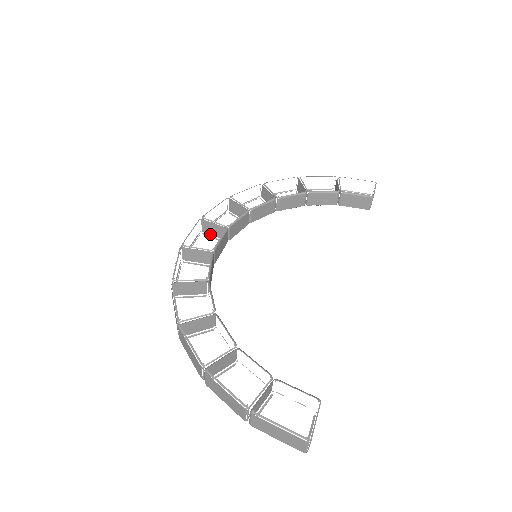
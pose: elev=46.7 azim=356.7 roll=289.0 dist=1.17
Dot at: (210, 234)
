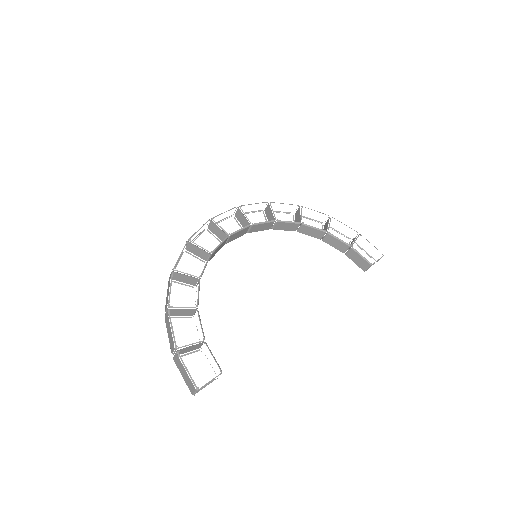
Dot at: (239, 220)
